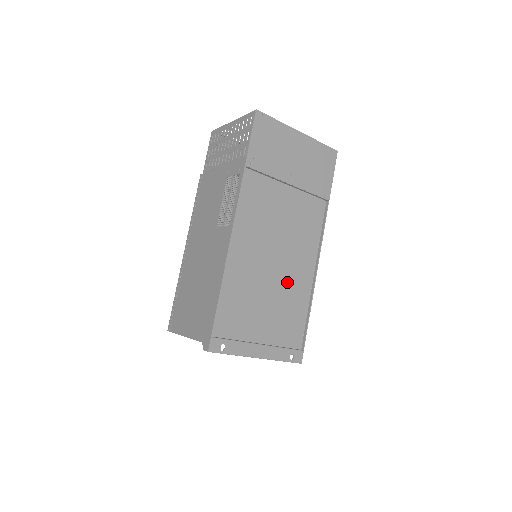
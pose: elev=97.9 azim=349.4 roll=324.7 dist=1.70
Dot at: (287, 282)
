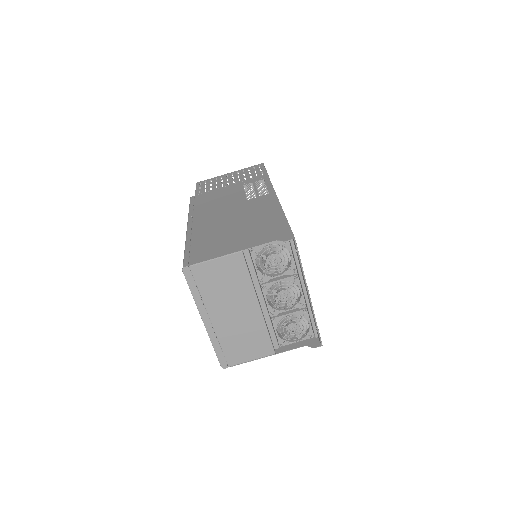
Dot at: occluded
